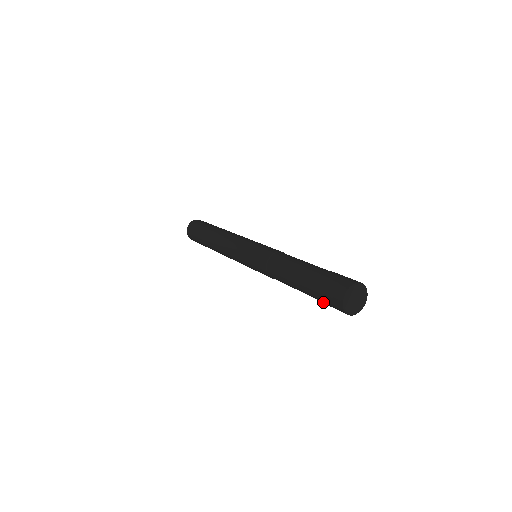
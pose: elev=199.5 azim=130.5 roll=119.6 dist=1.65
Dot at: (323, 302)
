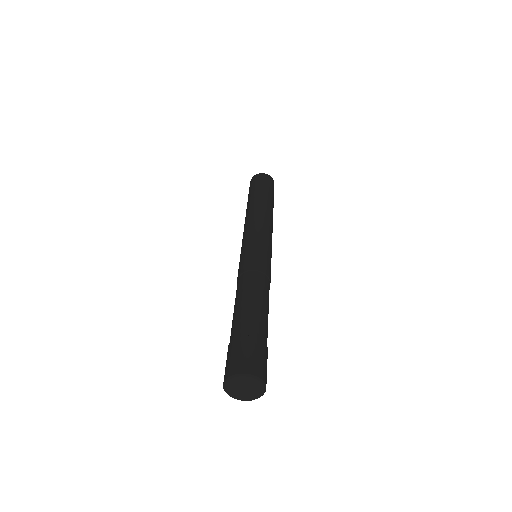
Dot at: occluded
